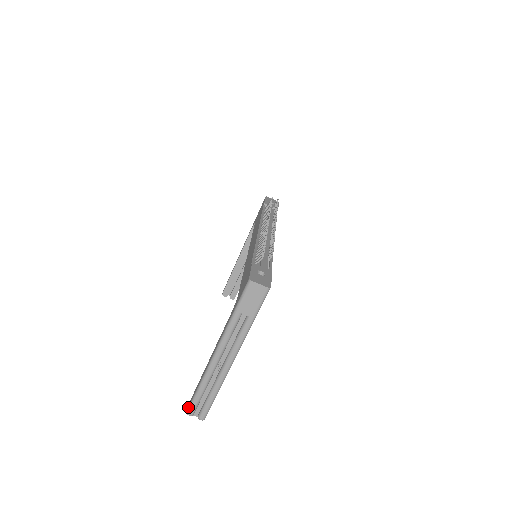
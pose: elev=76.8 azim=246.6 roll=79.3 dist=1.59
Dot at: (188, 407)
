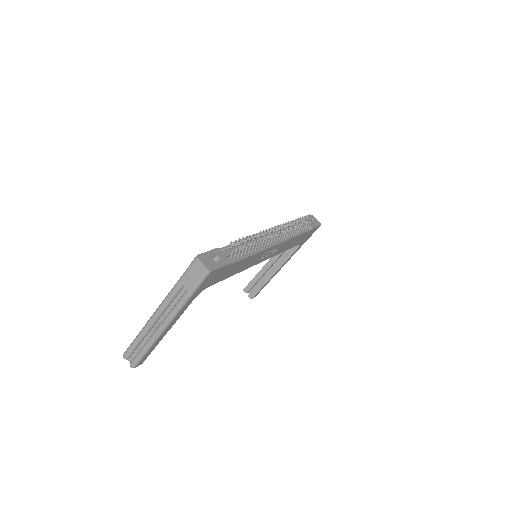
Dot at: (126, 350)
